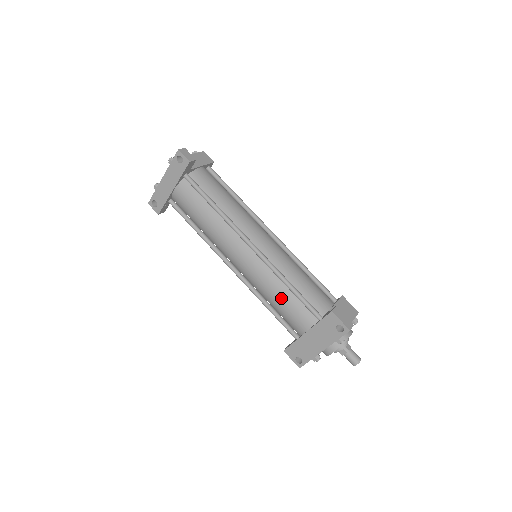
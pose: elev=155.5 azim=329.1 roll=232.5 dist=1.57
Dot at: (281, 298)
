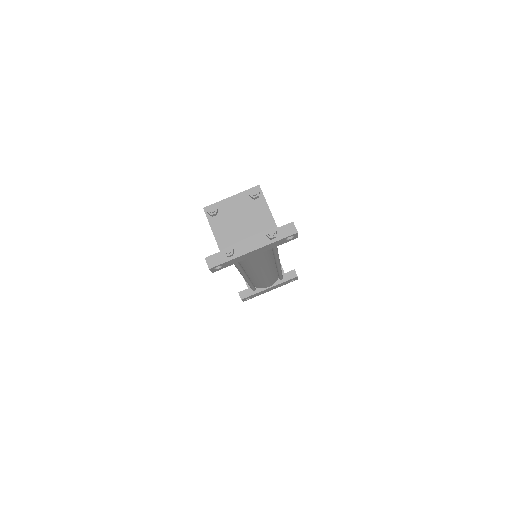
Dot at: (270, 280)
